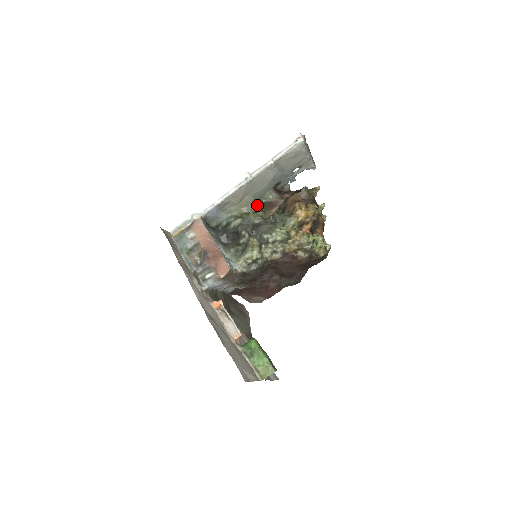
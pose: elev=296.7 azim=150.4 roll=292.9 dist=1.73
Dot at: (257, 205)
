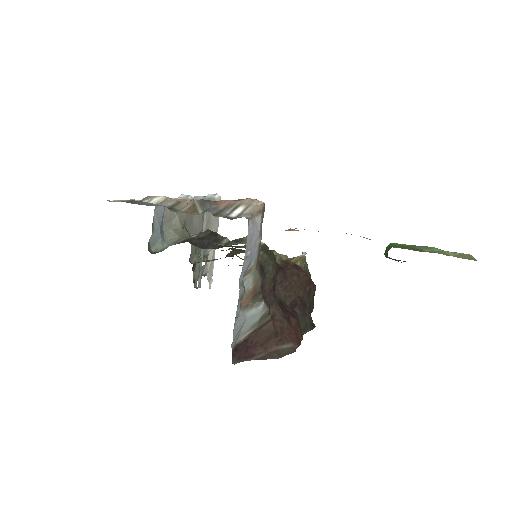
Dot at: occluded
